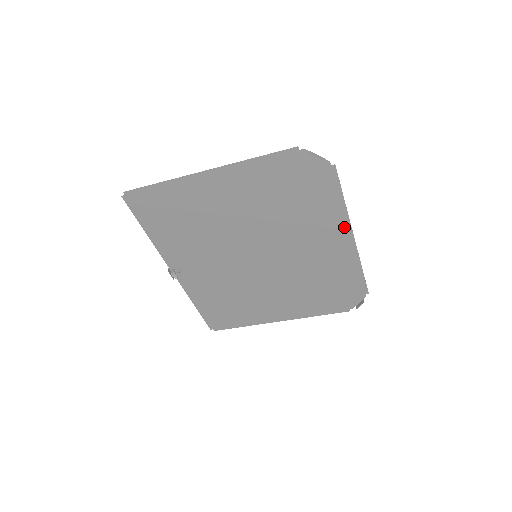
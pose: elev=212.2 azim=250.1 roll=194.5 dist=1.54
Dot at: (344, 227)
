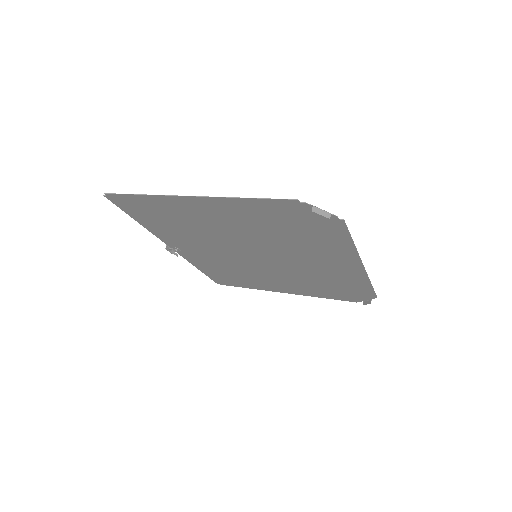
Dot at: (353, 258)
